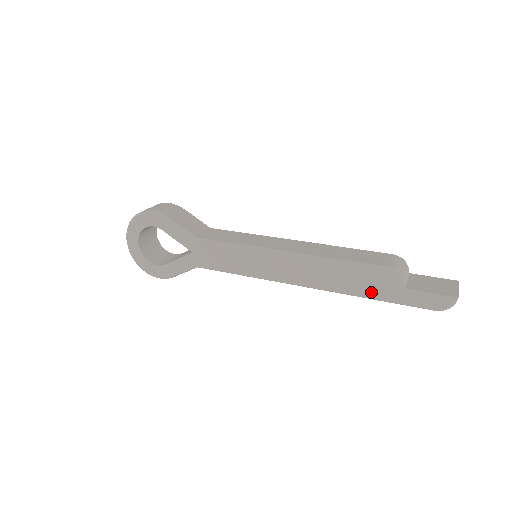
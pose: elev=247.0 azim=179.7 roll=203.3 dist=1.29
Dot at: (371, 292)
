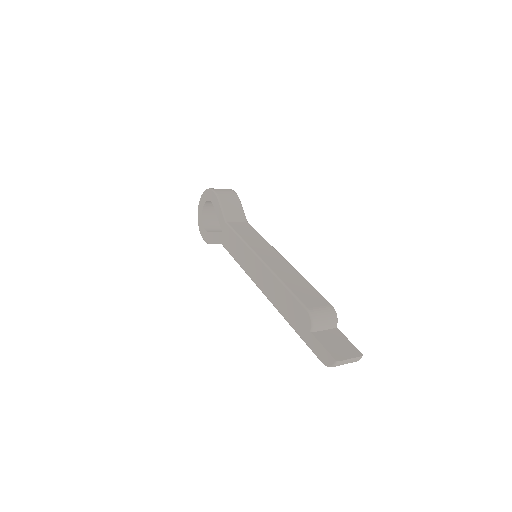
Dot at: (293, 322)
